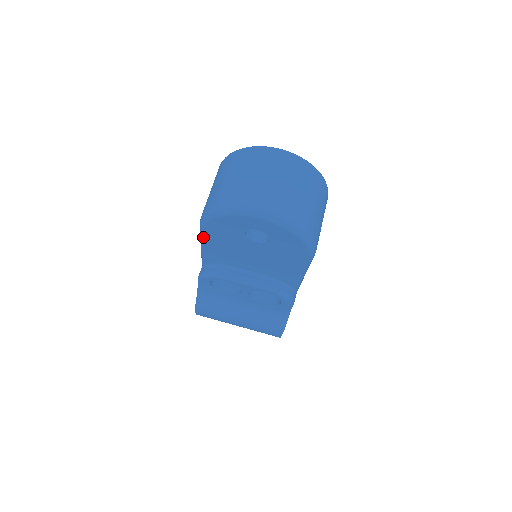
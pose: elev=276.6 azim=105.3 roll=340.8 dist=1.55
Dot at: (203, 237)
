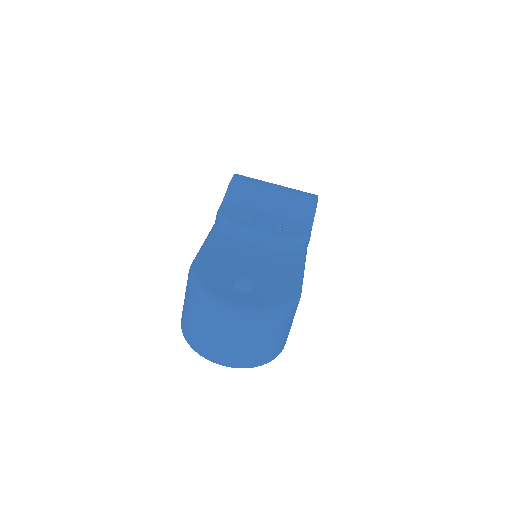
Dot at: occluded
